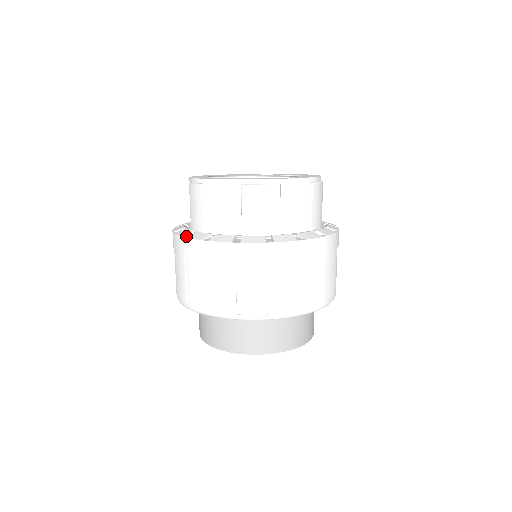
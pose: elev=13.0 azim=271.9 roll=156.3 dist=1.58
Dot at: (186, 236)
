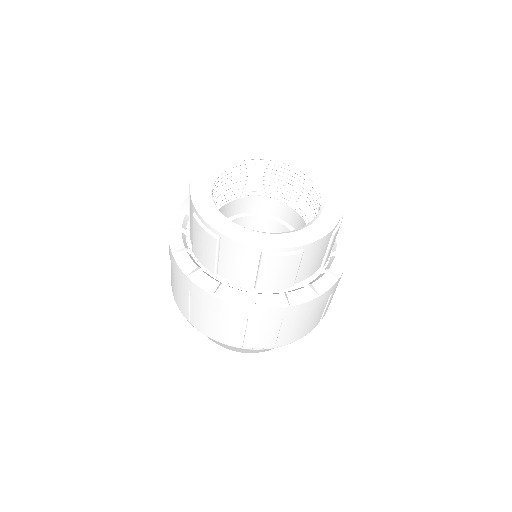
Dot at: (192, 276)
